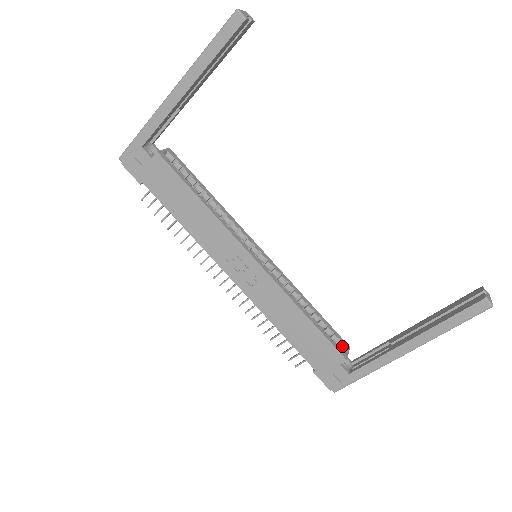
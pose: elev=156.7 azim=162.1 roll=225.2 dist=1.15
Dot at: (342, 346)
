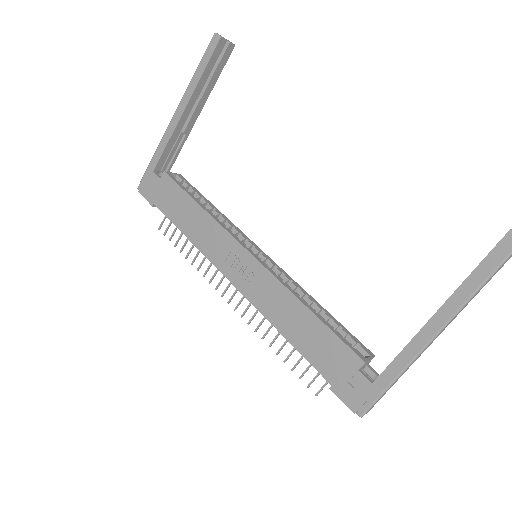
Dot at: (362, 352)
